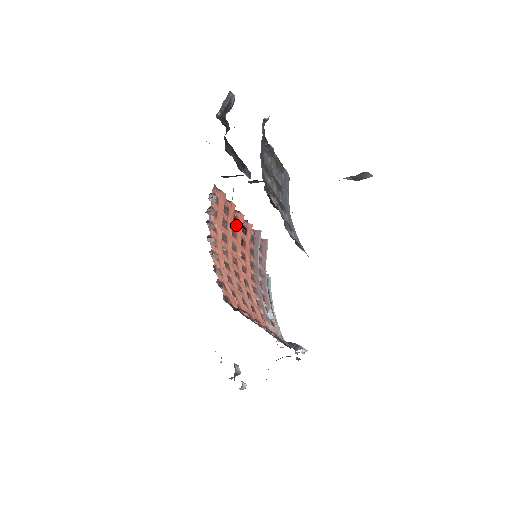
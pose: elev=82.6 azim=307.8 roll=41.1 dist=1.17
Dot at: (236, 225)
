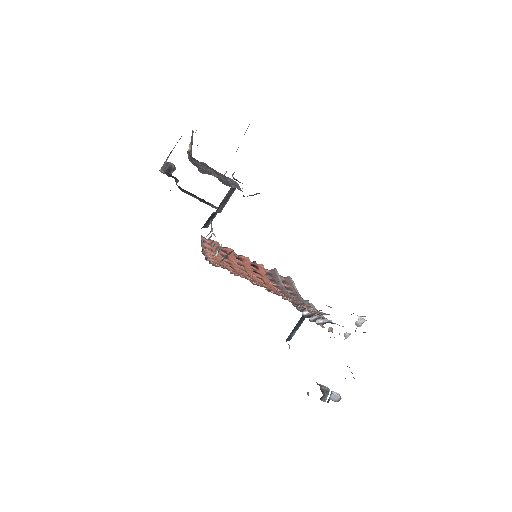
Dot at: (241, 262)
